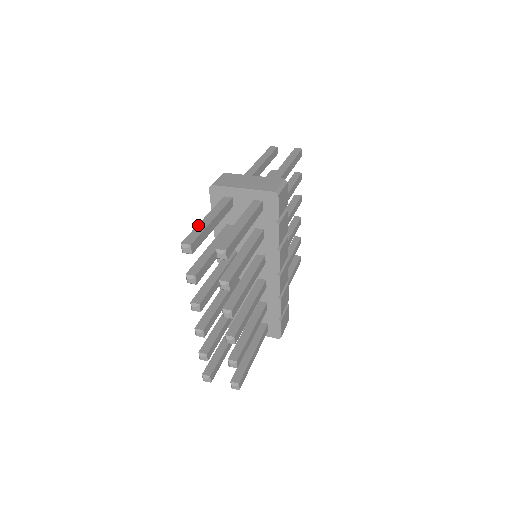
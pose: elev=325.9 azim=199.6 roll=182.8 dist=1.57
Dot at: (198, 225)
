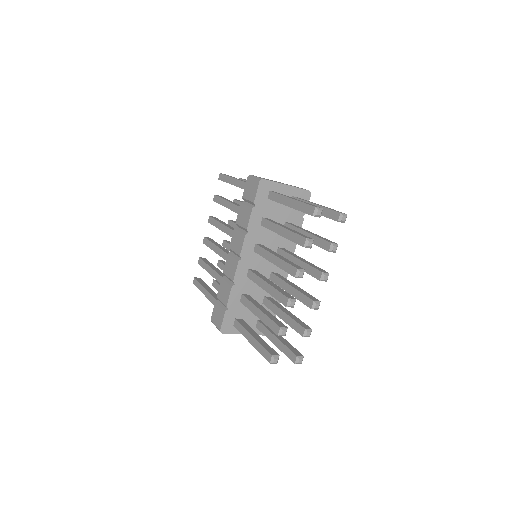
Dot at: occluded
